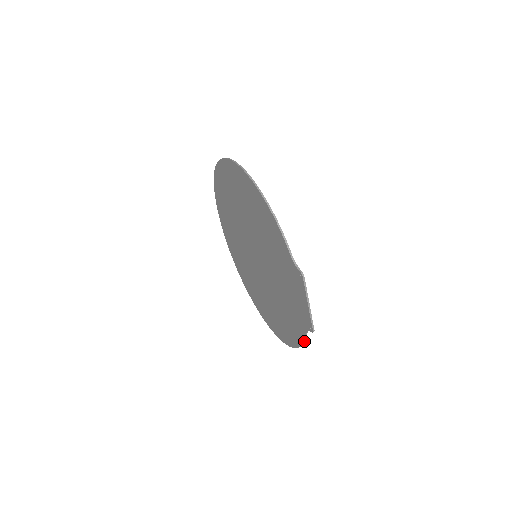
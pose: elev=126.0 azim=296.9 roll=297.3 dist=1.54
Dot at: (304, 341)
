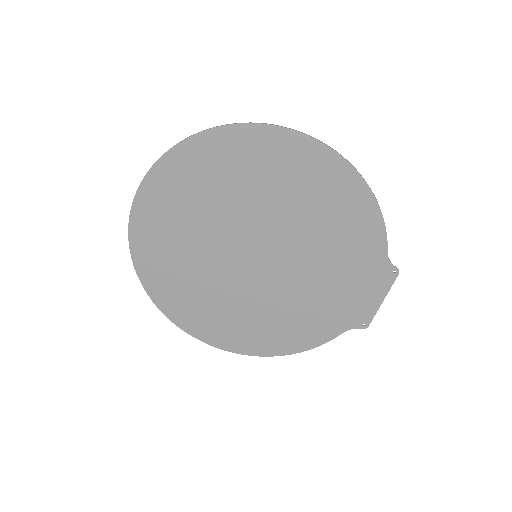
Dot at: occluded
